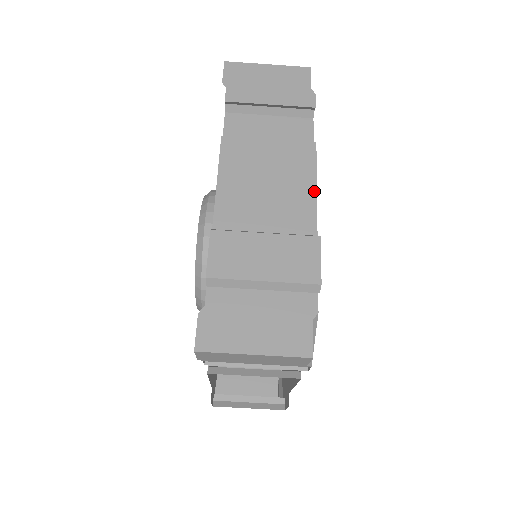
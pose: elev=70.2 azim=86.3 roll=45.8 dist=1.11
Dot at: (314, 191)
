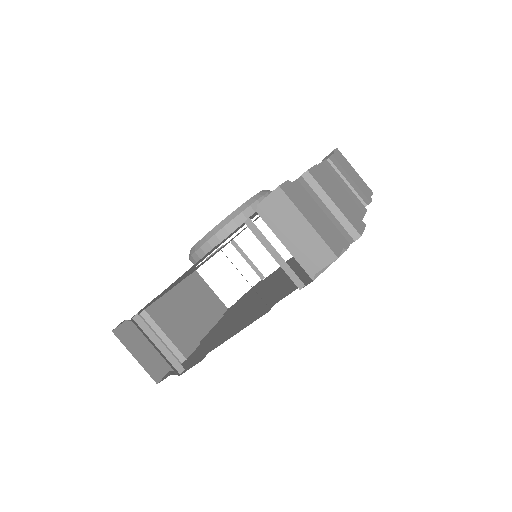
Dot at: occluded
